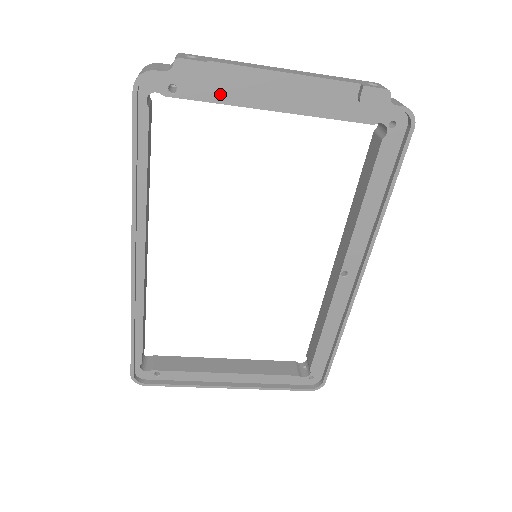
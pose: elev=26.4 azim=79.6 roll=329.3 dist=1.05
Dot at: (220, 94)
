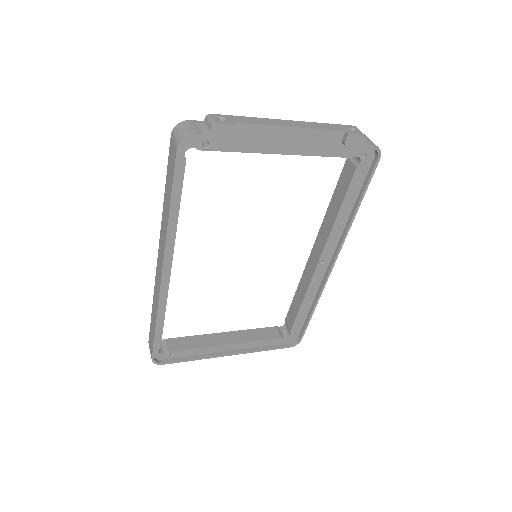
Dot at: (242, 145)
